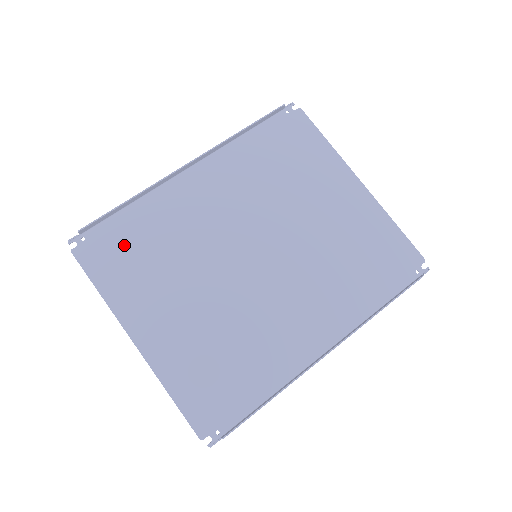
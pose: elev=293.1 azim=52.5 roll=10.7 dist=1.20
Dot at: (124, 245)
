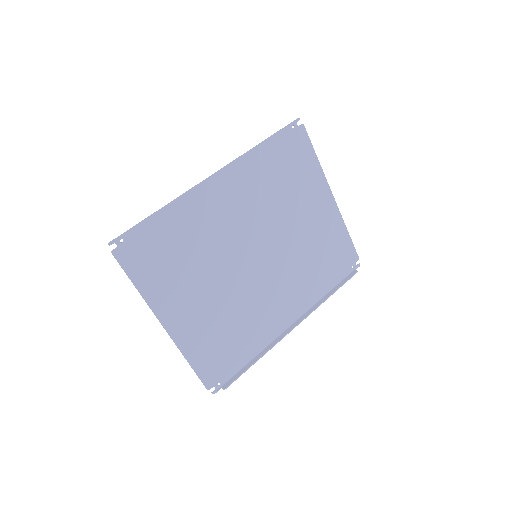
Dot at: (157, 247)
